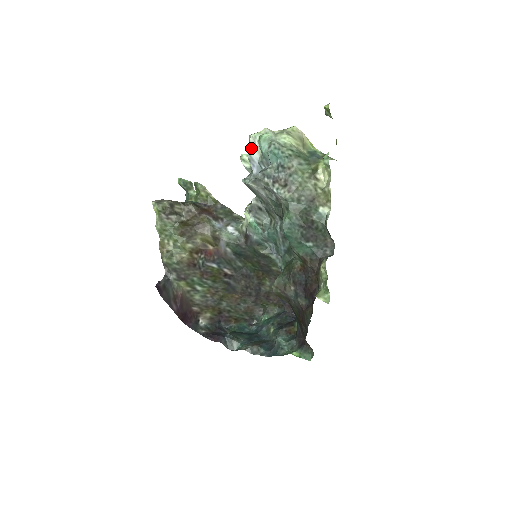
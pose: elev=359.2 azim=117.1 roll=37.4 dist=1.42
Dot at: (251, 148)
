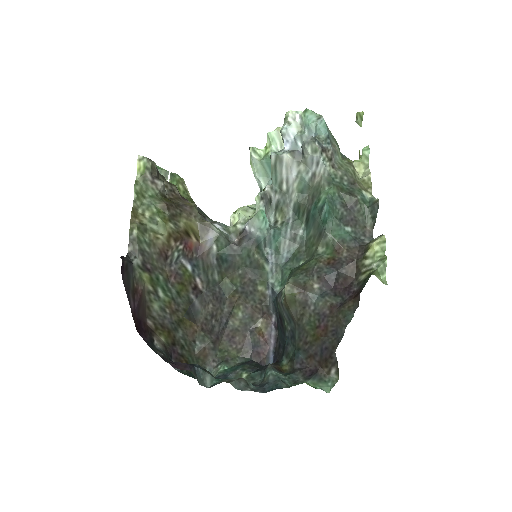
Dot at: (289, 122)
